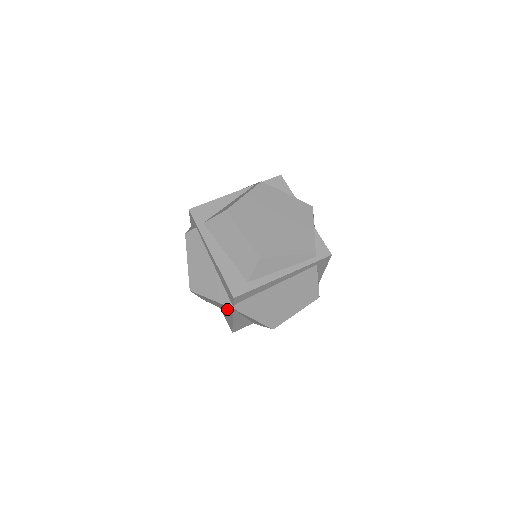
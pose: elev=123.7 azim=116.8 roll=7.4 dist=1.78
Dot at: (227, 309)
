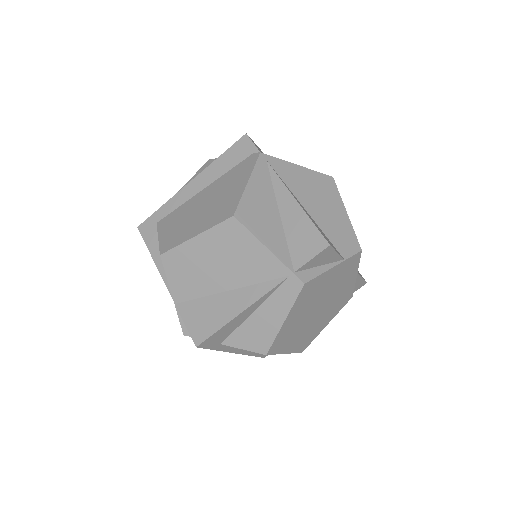
Dot at: occluded
